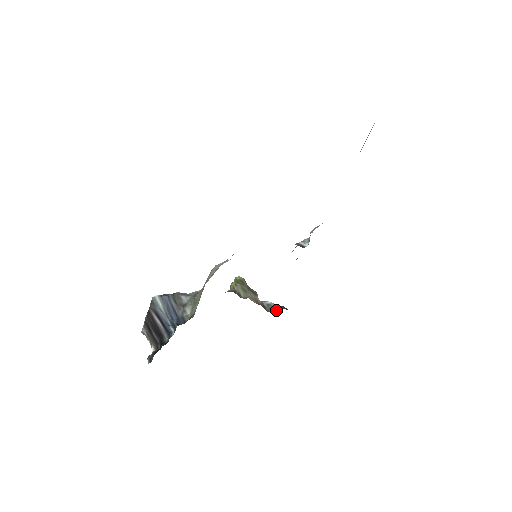
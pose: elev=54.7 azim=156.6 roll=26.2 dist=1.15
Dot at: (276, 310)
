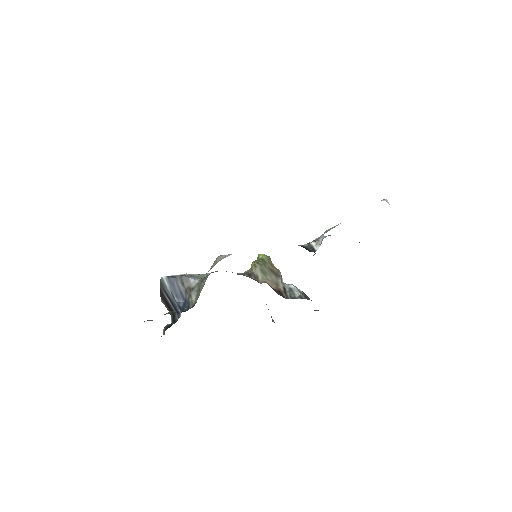
Dot at: (297, 297)
